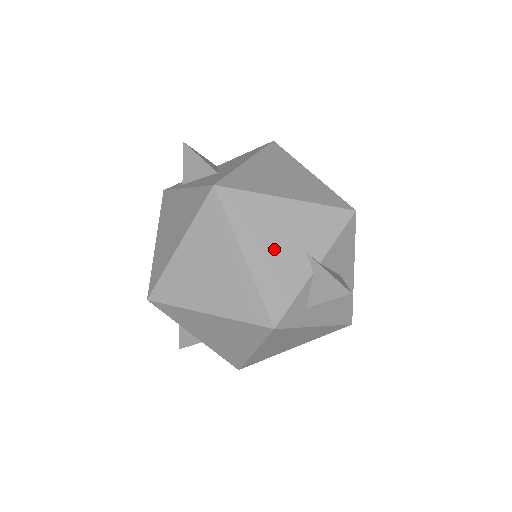
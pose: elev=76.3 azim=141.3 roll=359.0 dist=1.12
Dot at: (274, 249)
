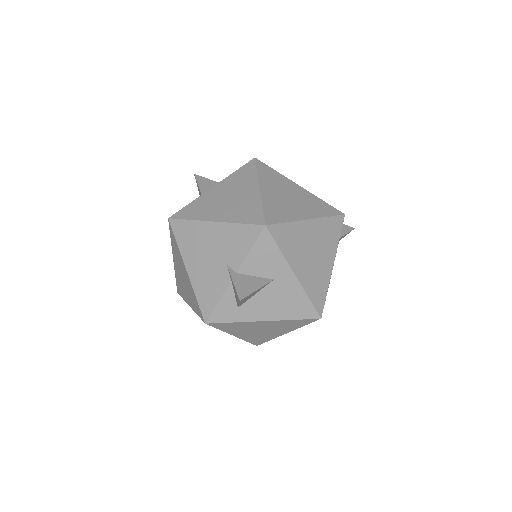
Dot at: (205, 263)
